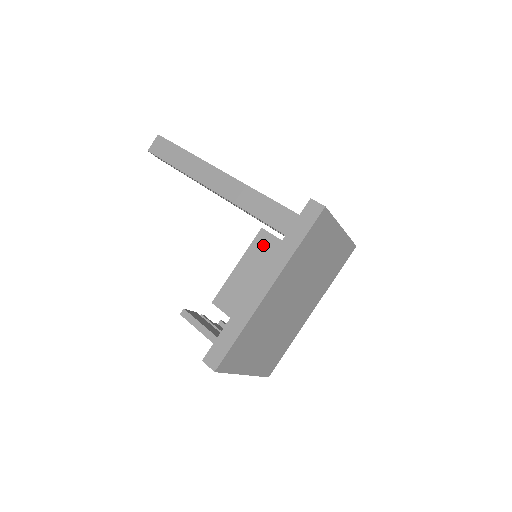
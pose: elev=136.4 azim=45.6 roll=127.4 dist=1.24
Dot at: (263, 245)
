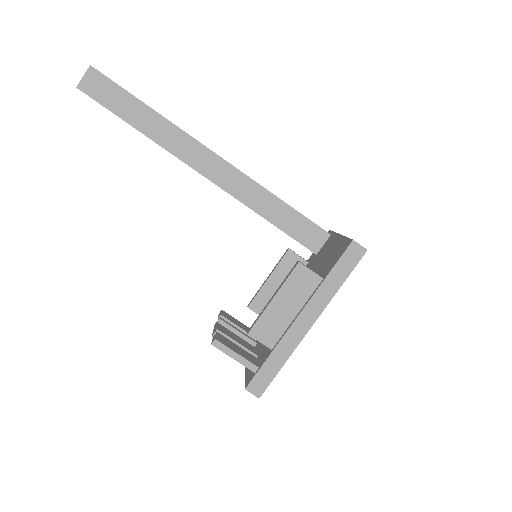
Dot at: (301, 280)
